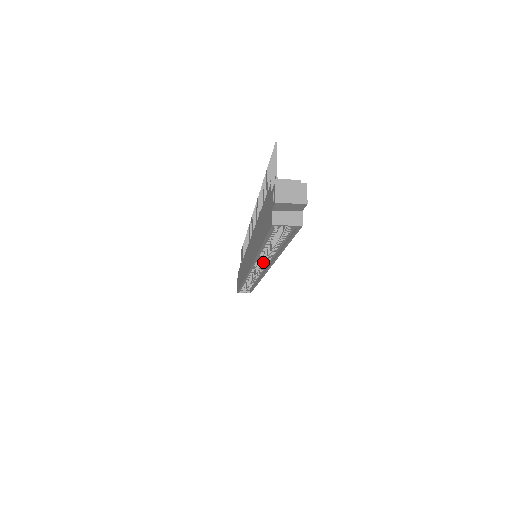
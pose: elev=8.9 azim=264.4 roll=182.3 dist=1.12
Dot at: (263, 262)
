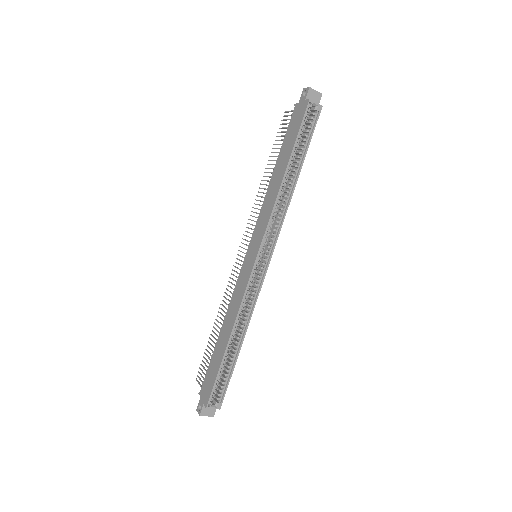
Dot at: (274, 226)
